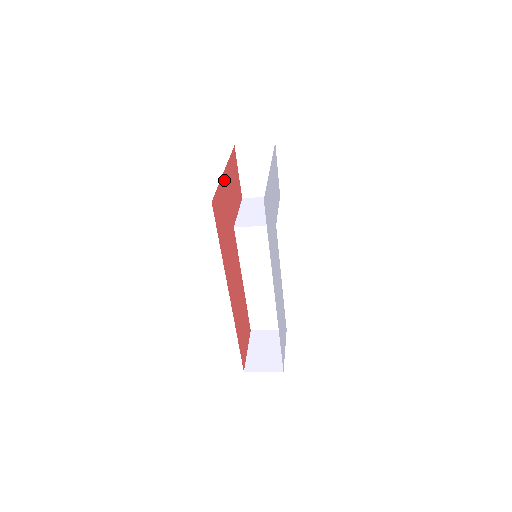
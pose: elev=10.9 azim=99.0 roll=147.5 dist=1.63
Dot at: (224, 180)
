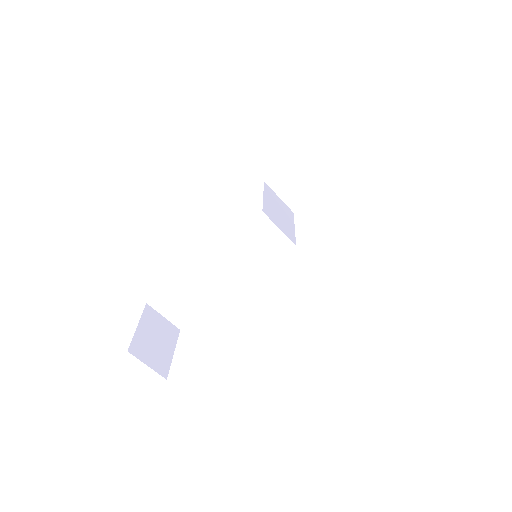
Dot at: occluded
